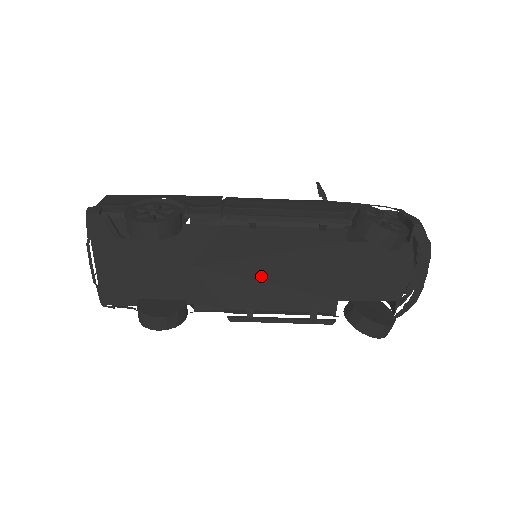
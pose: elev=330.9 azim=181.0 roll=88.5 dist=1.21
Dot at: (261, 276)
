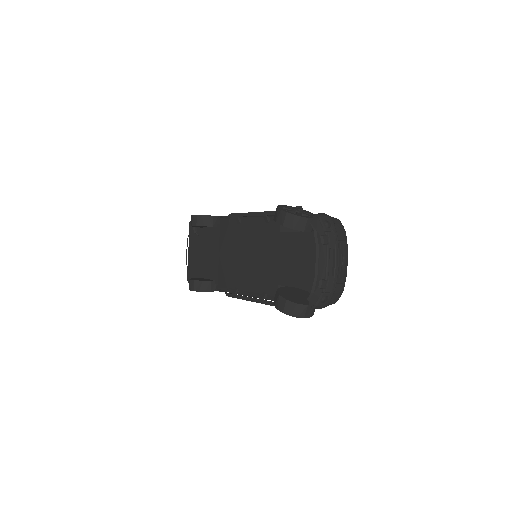
Dot at: (244, 262)
